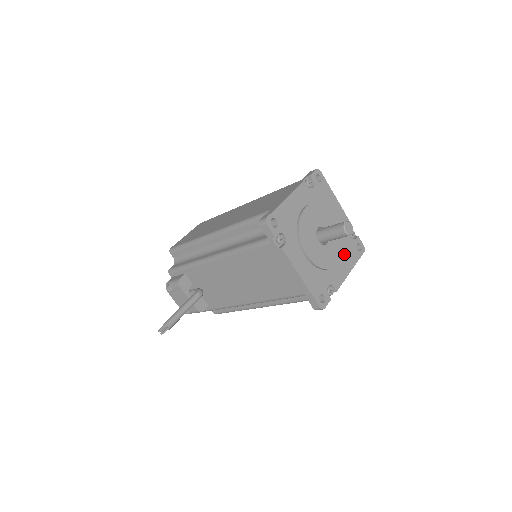
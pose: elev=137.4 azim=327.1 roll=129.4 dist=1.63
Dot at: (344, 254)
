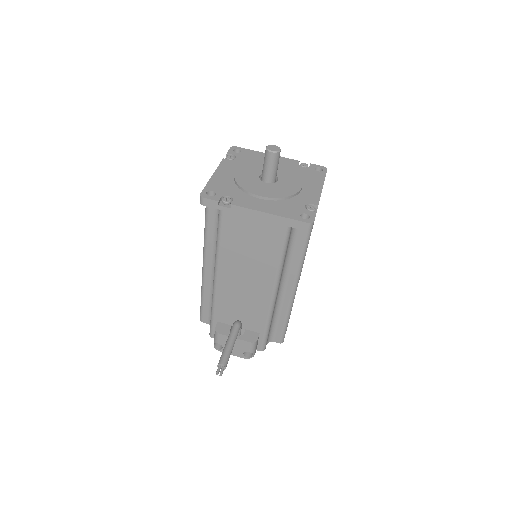
Dot at: (305, 180)
